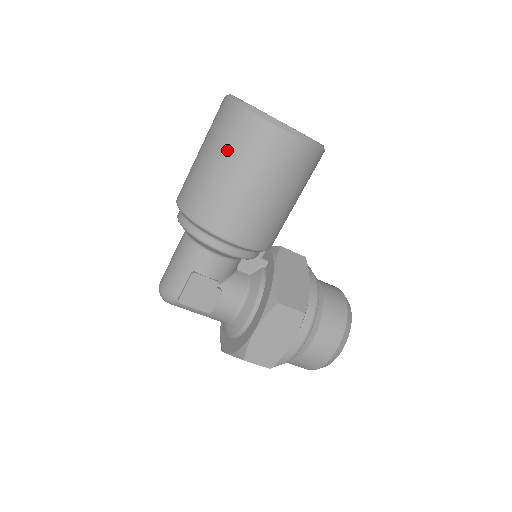
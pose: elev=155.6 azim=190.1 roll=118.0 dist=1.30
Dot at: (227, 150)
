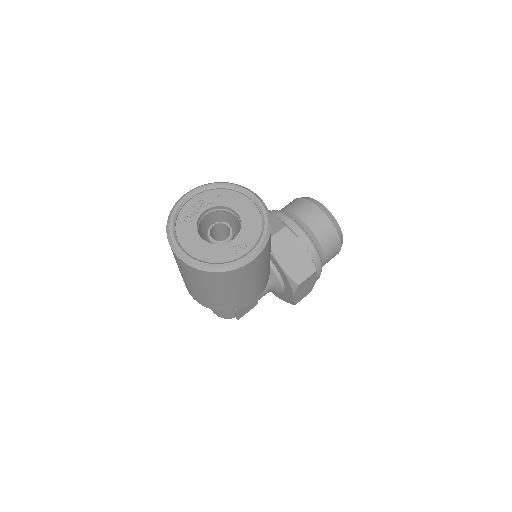
Dot at: (216, 288)
